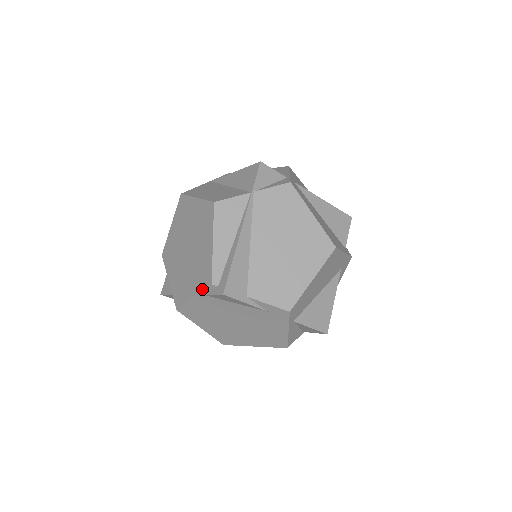
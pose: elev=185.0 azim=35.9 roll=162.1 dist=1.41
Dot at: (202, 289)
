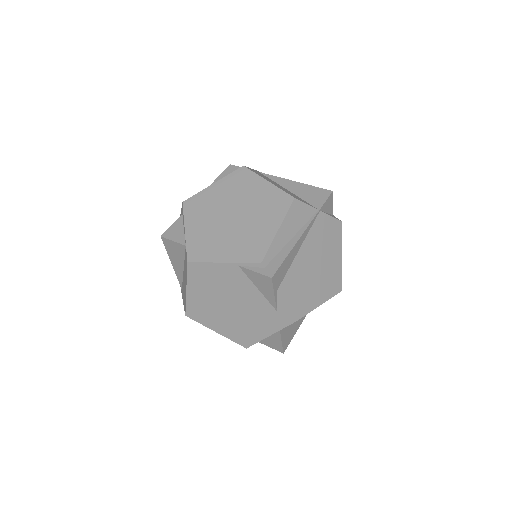
Dot at: (243, 261)
